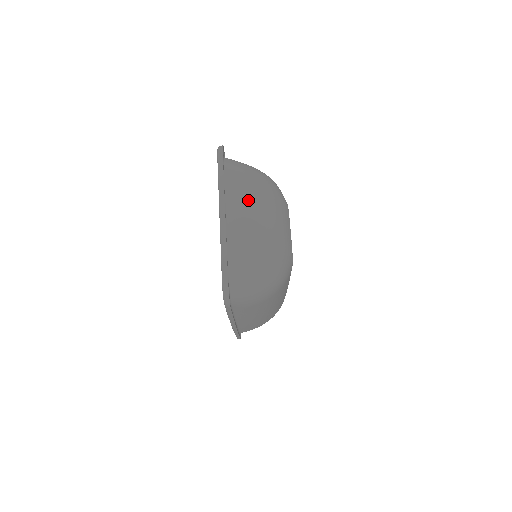
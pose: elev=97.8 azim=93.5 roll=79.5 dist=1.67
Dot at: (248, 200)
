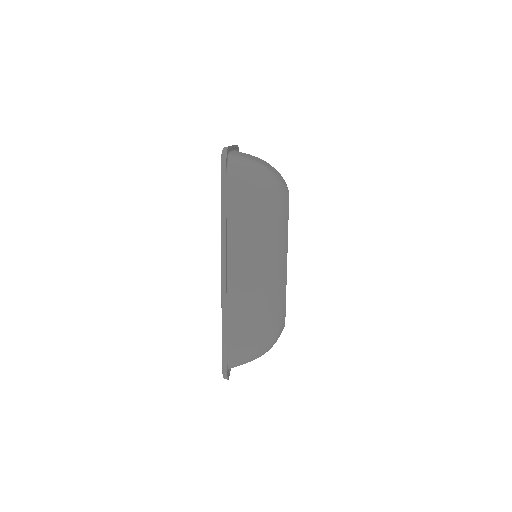
Dot at: (253, 156)
